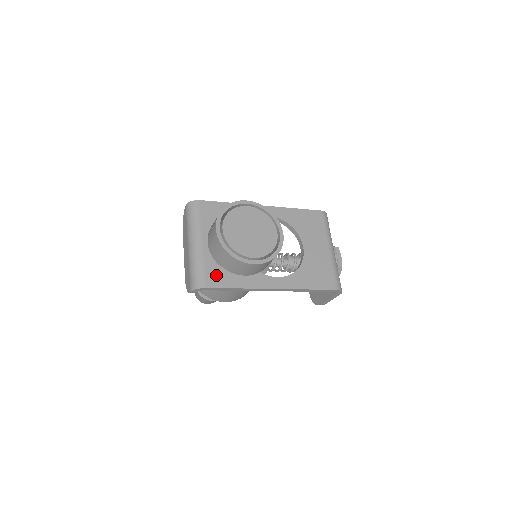
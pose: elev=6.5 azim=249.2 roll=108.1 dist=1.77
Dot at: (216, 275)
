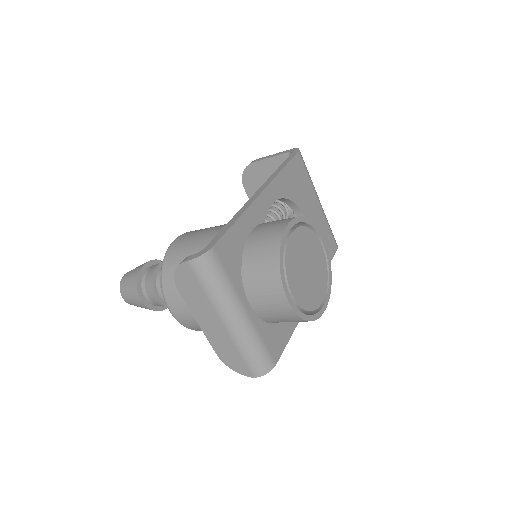
Dot at: (275, 339)
